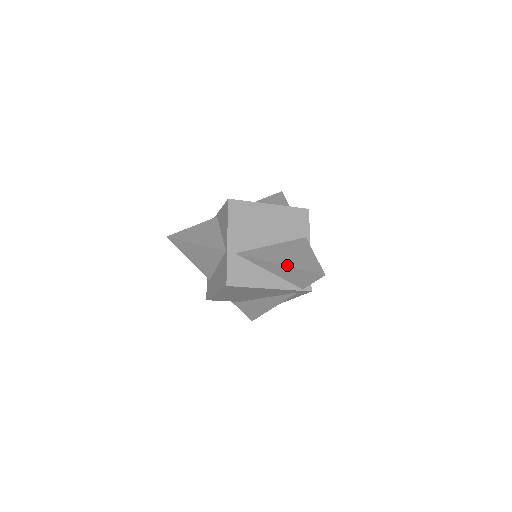
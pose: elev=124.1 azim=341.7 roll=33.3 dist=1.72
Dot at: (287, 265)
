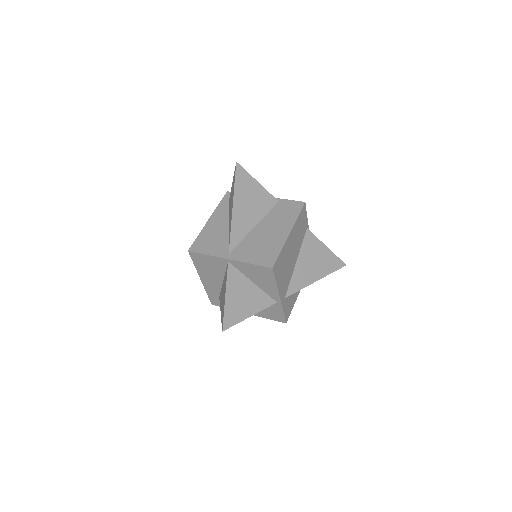
Dot at: occluded
